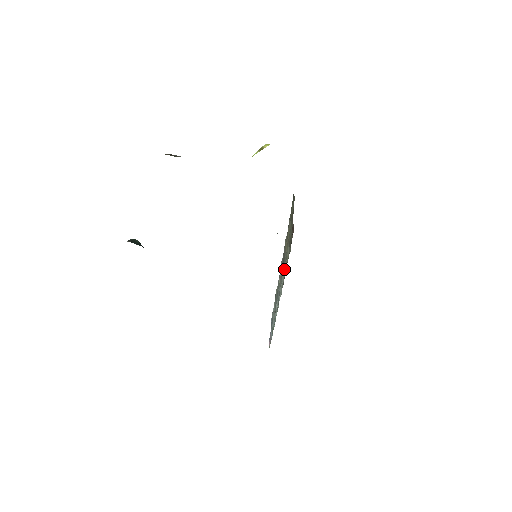
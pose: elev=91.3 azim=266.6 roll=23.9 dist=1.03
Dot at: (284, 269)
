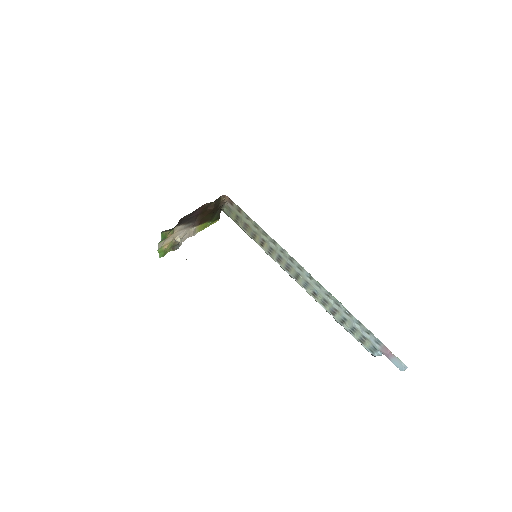
Dot at: (261, 231)
